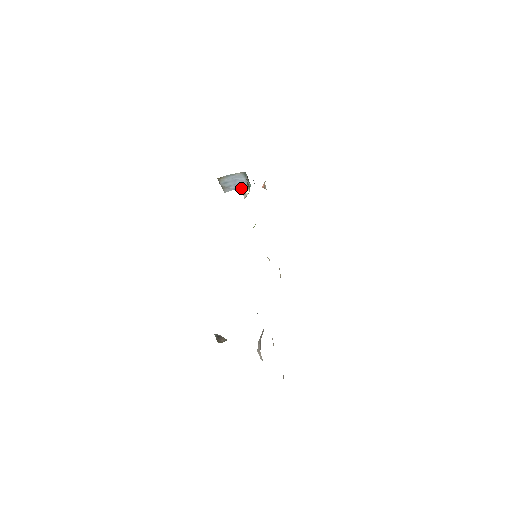
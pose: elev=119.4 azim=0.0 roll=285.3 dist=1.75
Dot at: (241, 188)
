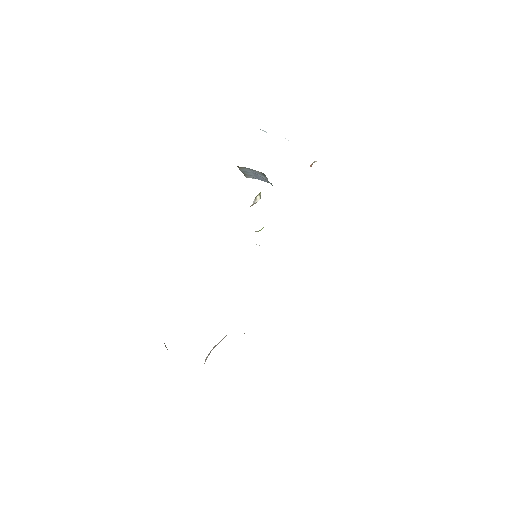
Dot at: (264, 181)
